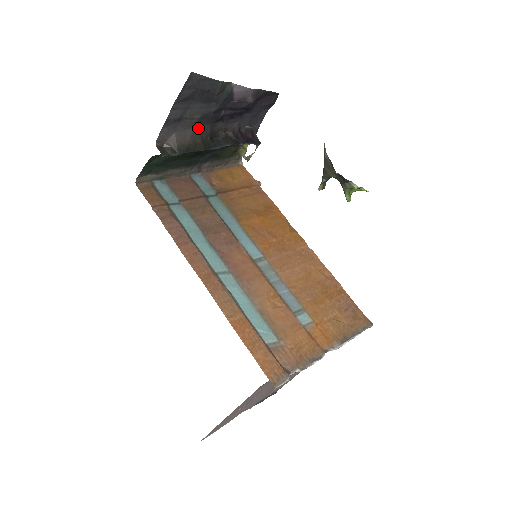
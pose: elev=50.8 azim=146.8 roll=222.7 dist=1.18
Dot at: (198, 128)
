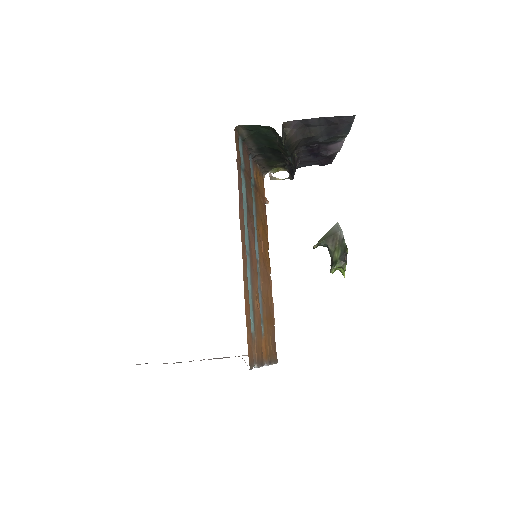
Dot at: (302, 140)
